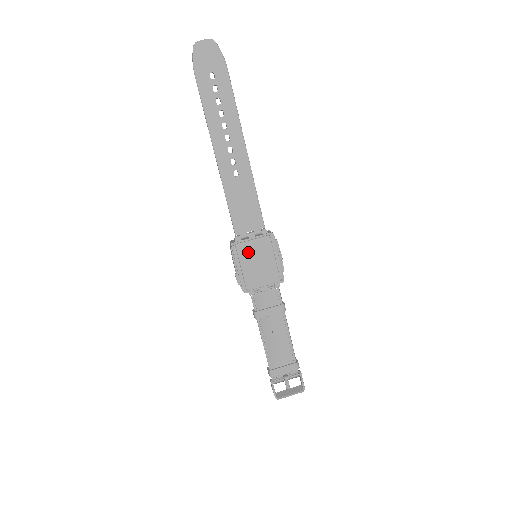
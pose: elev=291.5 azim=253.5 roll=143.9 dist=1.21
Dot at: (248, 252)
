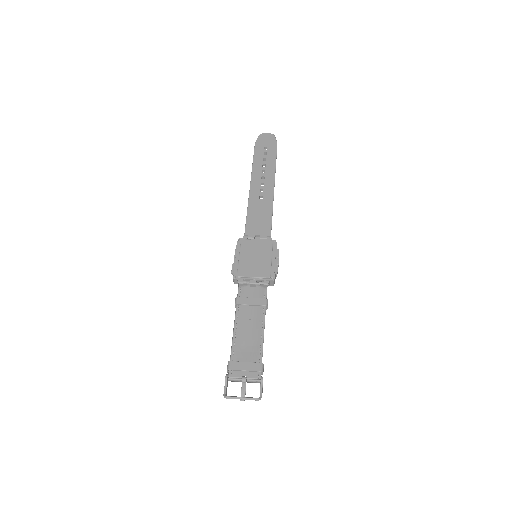
Dot at: (250, 247)
